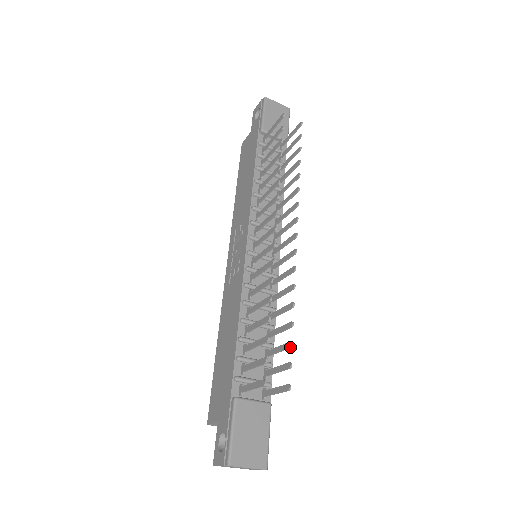
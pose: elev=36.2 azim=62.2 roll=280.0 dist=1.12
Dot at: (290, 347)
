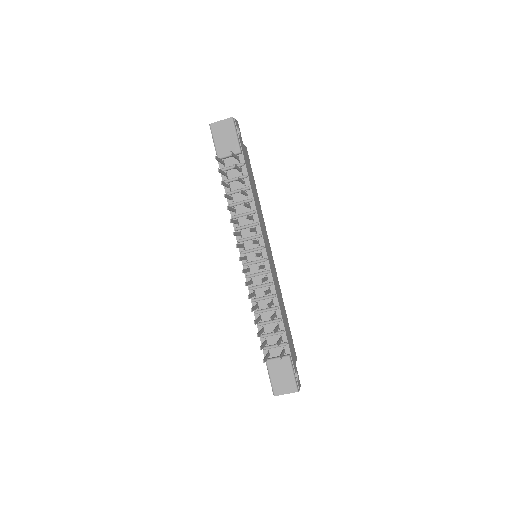
Dot at: occluded
